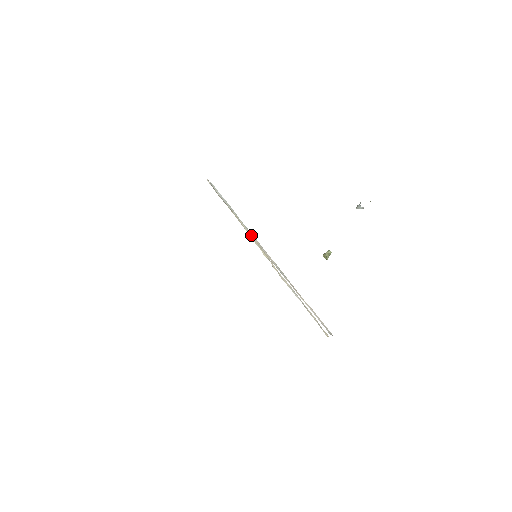
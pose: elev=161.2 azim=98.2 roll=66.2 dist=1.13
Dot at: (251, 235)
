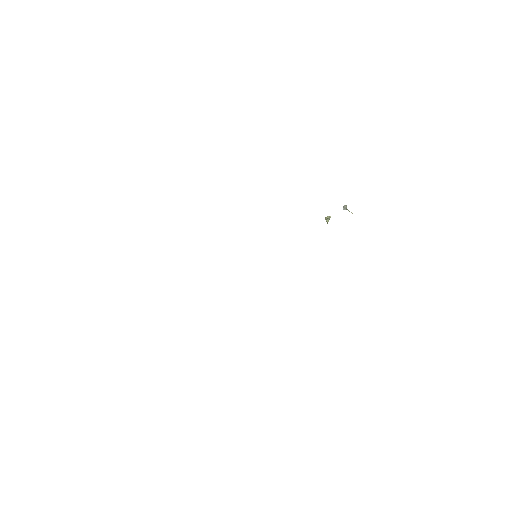
Dot at: occluded
